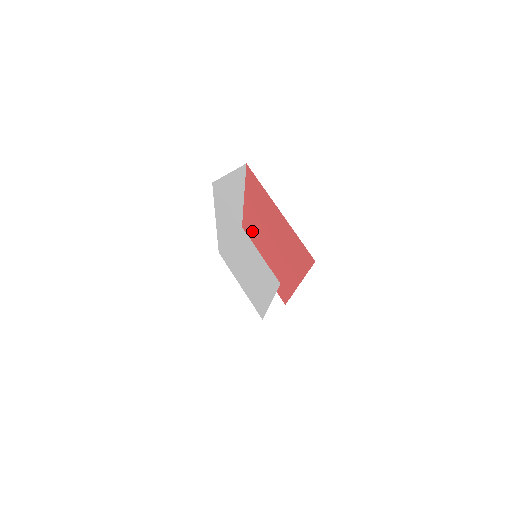
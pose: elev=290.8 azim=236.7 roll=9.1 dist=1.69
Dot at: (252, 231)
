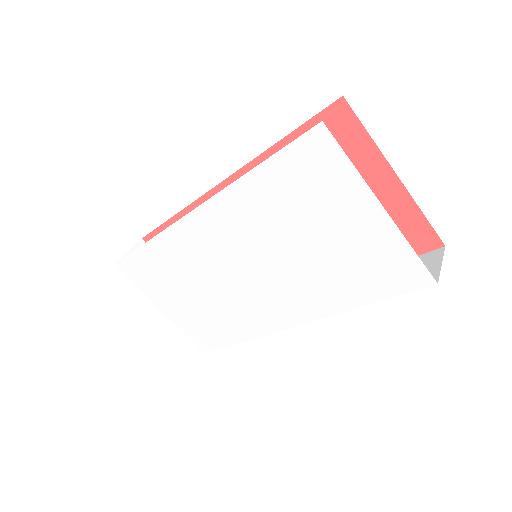
Dot at: occluded
